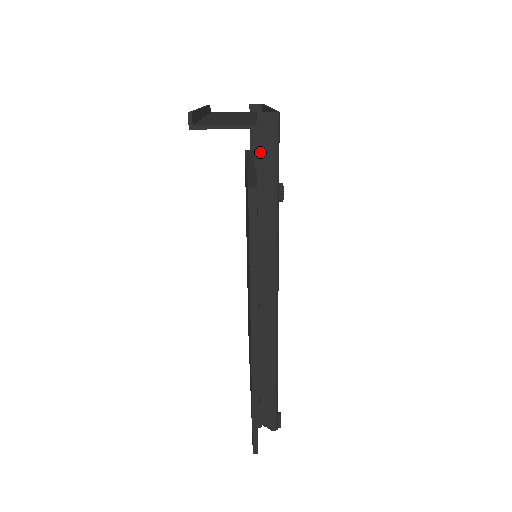
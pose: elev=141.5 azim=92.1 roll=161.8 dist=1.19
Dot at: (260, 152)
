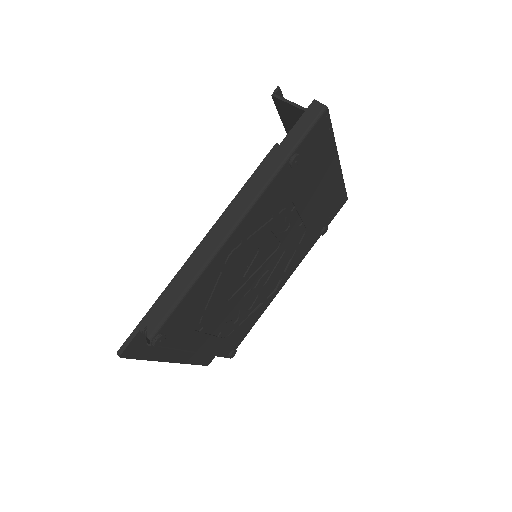
Dot at: (299, 122)
